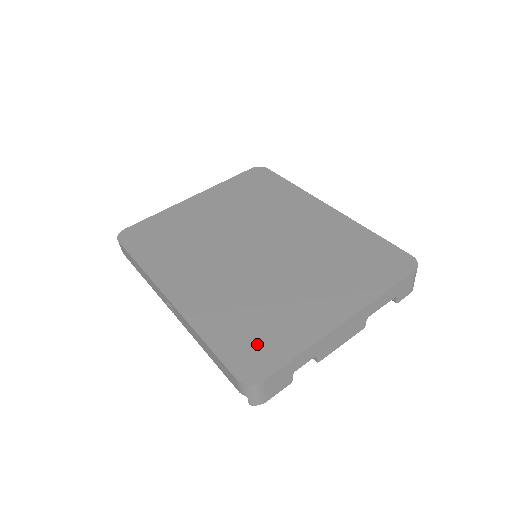
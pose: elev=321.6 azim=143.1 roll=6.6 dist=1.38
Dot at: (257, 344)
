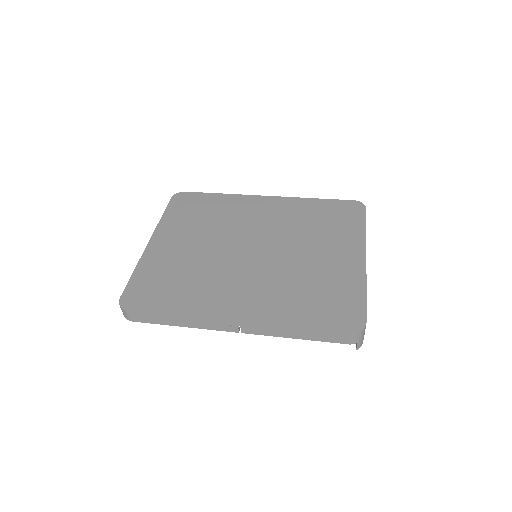
Dot at: (335, 305)
